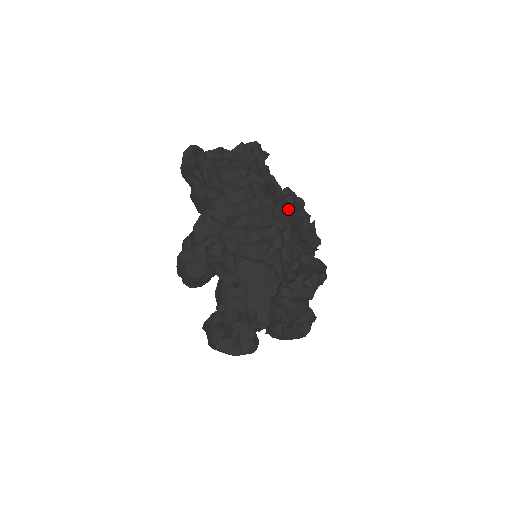
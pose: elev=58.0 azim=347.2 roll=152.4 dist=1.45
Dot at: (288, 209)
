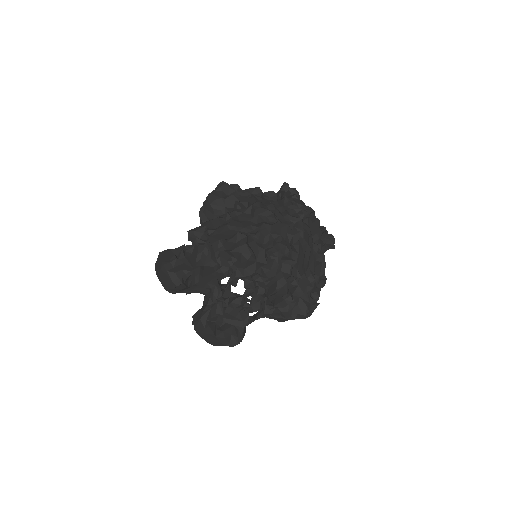
Dot at: occluded
